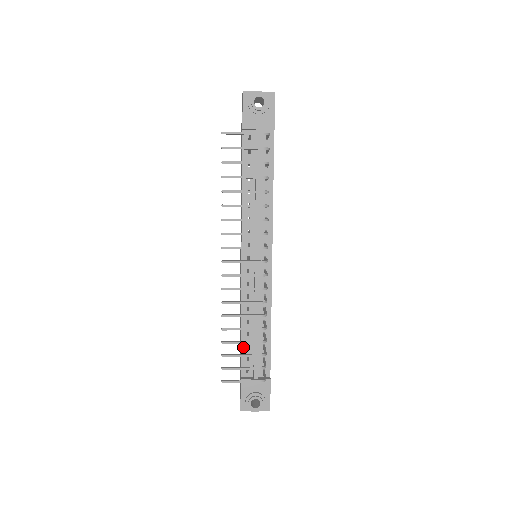
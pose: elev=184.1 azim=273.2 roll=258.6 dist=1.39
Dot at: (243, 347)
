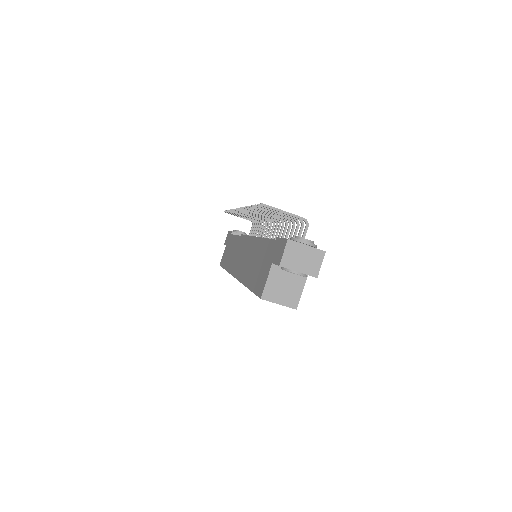
Dot at: occluded
